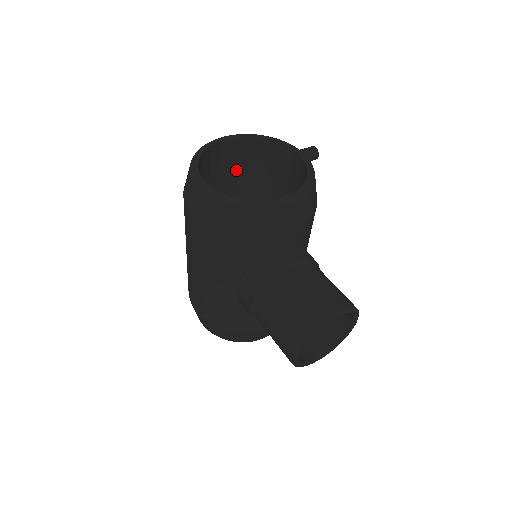
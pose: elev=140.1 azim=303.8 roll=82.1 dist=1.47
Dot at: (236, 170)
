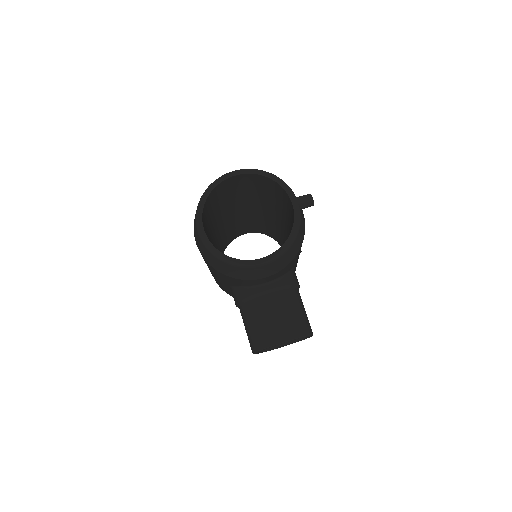
Dot at: (249, 188)
